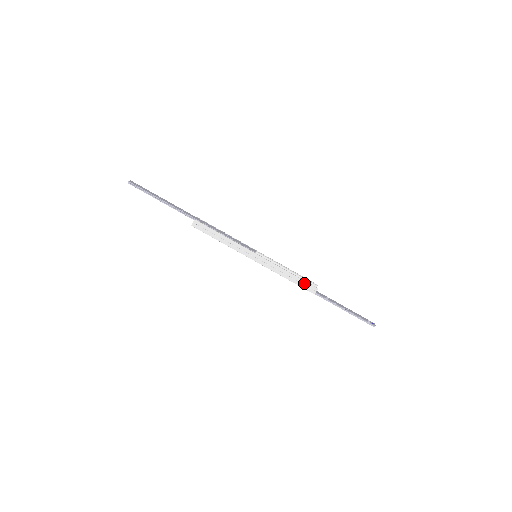
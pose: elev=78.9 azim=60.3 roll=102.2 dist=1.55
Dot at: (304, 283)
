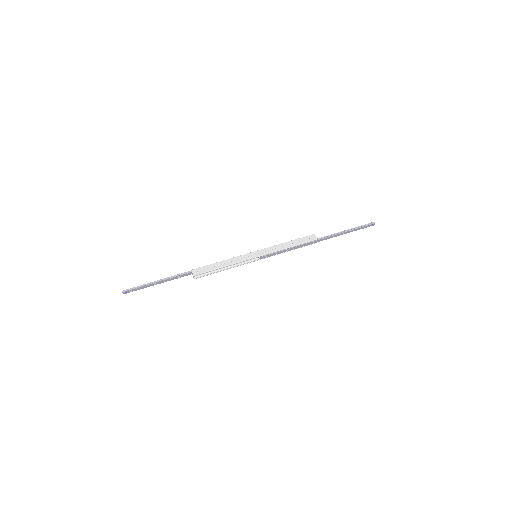
Dot at: (303, 239)
